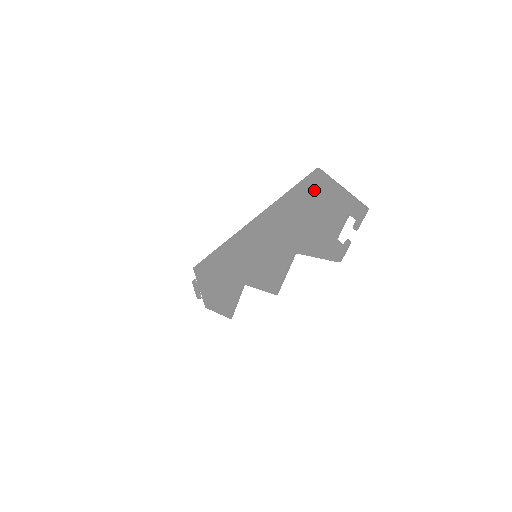
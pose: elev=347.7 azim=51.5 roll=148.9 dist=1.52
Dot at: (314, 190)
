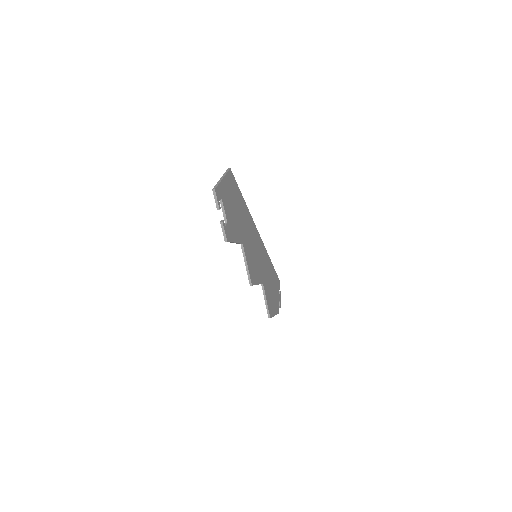
Dot at: occluded
